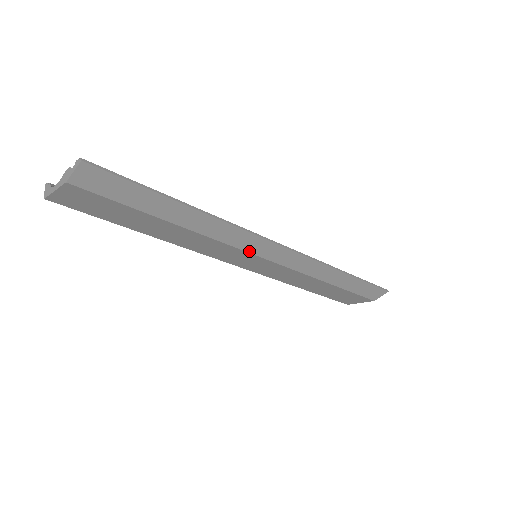
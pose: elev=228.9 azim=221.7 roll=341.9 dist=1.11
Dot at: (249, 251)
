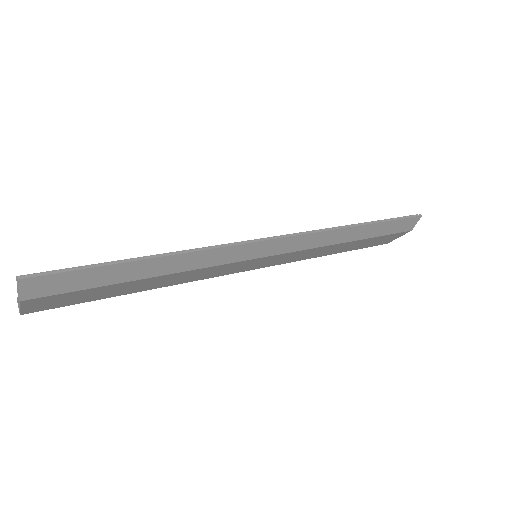
Dot at: (242, 260)
